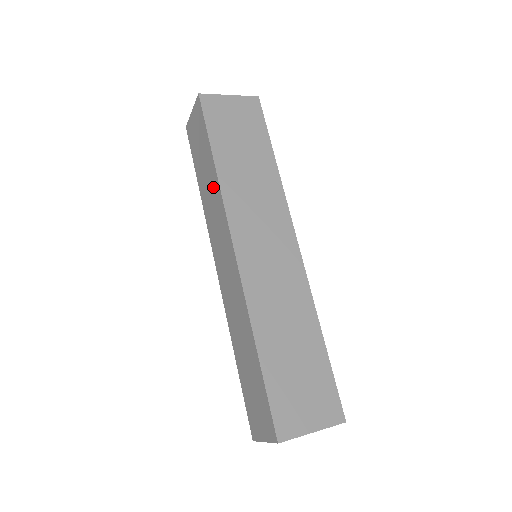
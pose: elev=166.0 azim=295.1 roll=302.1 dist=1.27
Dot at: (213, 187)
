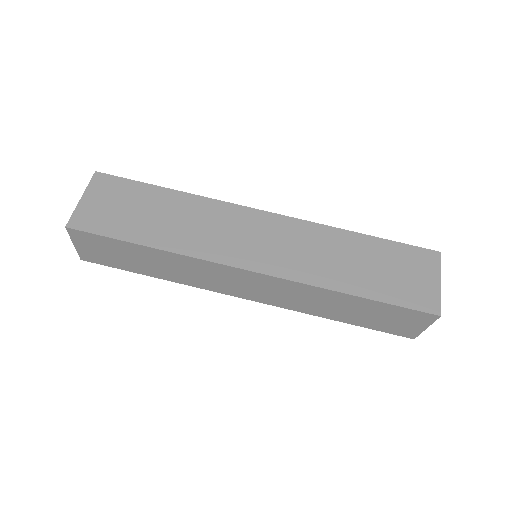
Dot at: (173, 262)
